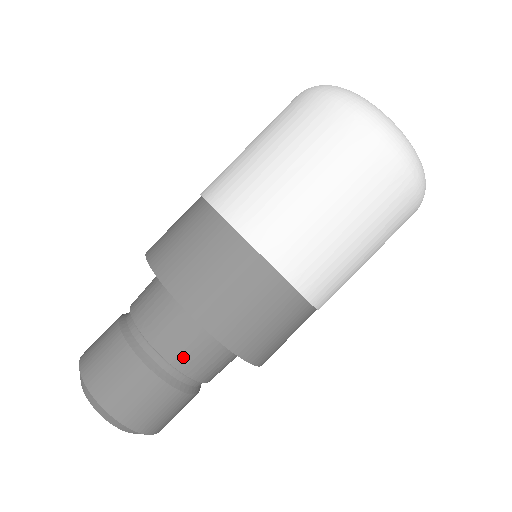
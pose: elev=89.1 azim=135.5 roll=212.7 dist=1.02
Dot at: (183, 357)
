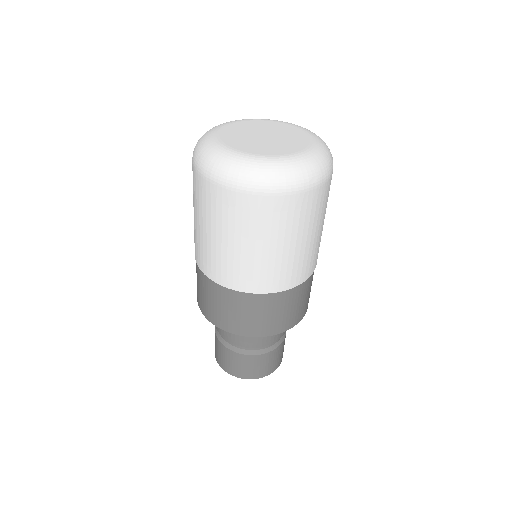
Dot at: (265, 341)
